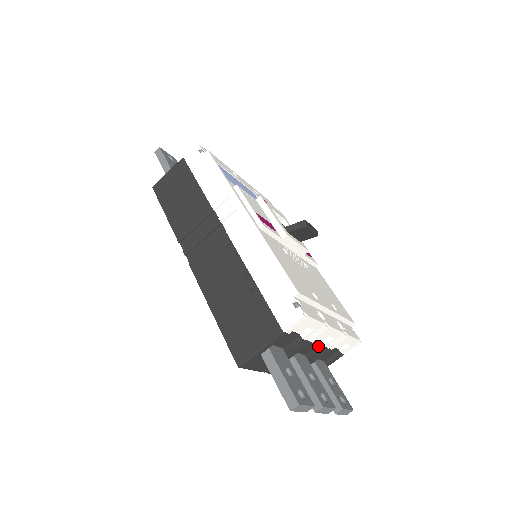
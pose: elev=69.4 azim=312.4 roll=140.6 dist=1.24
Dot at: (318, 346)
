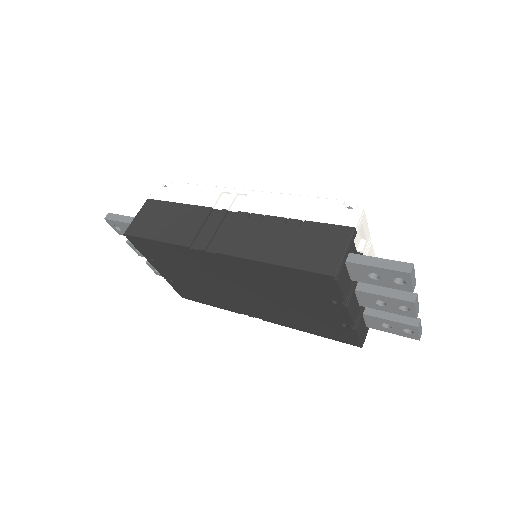
Dot at: occluded
